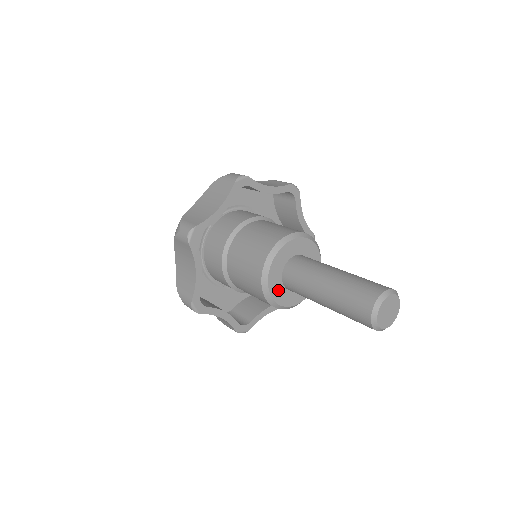
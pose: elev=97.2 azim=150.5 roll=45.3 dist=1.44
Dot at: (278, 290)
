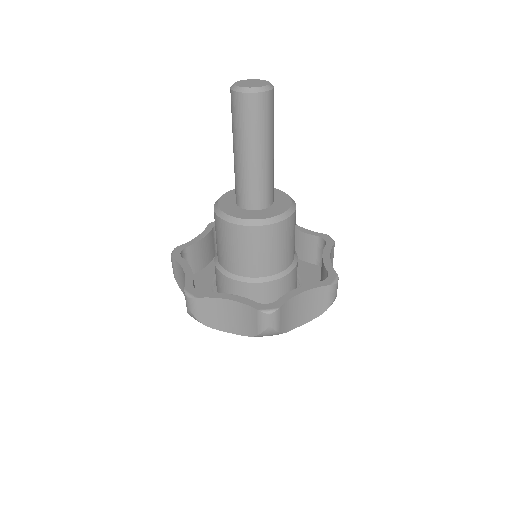
Dot at: (228, 202)
